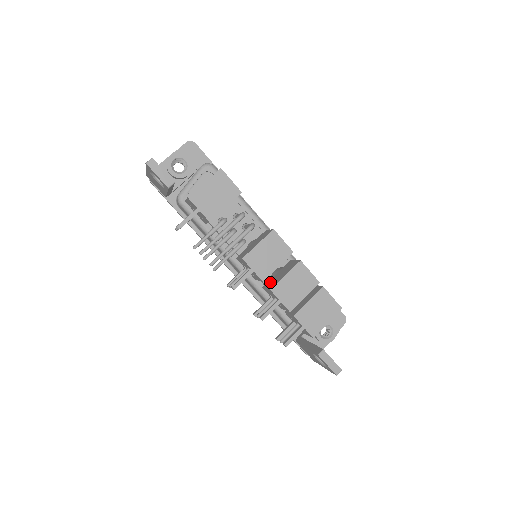
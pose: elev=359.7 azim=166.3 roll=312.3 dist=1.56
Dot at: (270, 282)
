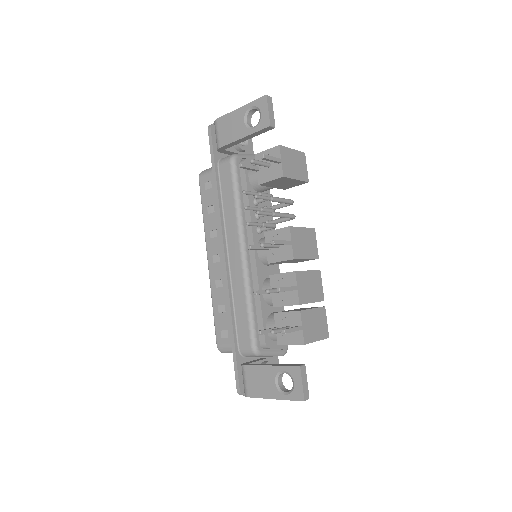
Dot at: occluded
